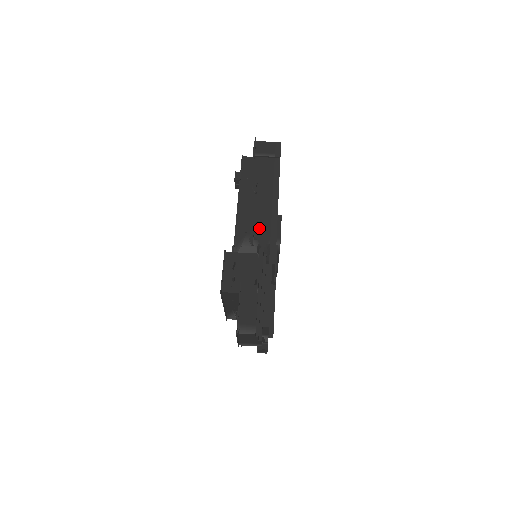
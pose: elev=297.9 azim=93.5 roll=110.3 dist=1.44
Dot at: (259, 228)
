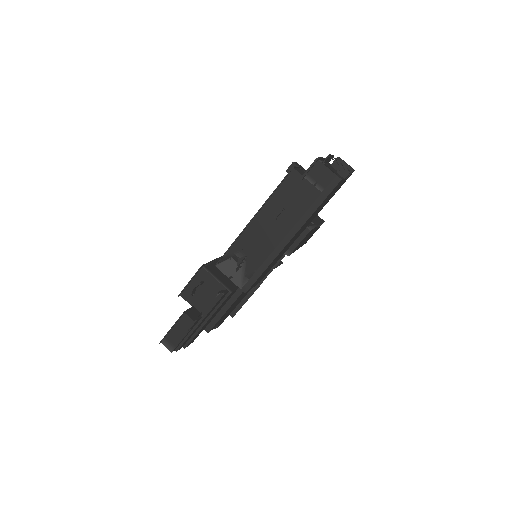
Dot at: (255, 254)
